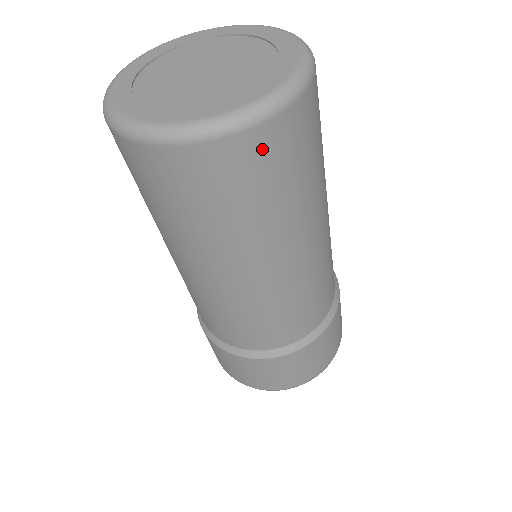
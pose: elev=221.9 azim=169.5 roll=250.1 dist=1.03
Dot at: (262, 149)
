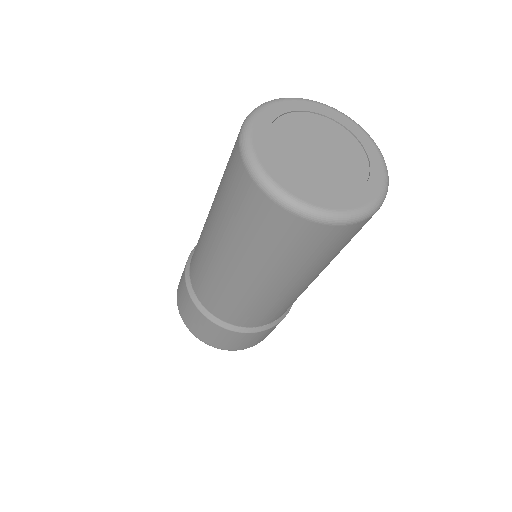
Dot at: (282, 223)
